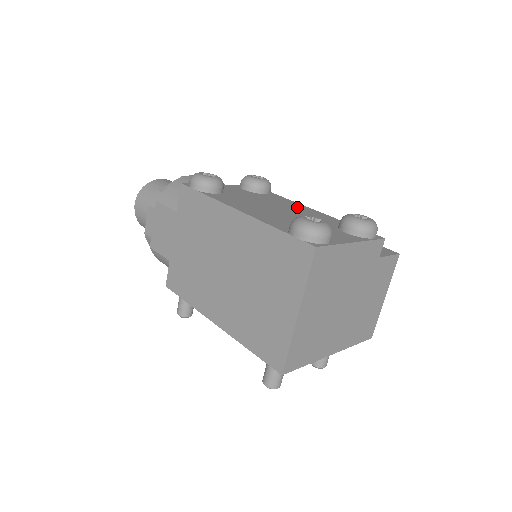
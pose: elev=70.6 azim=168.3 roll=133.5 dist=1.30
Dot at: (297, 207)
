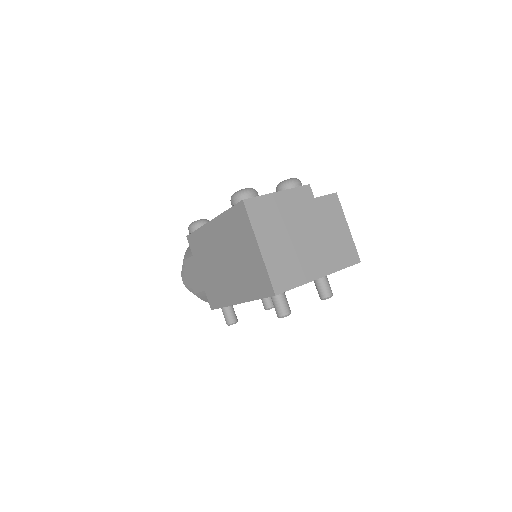
Dot at: occluded
